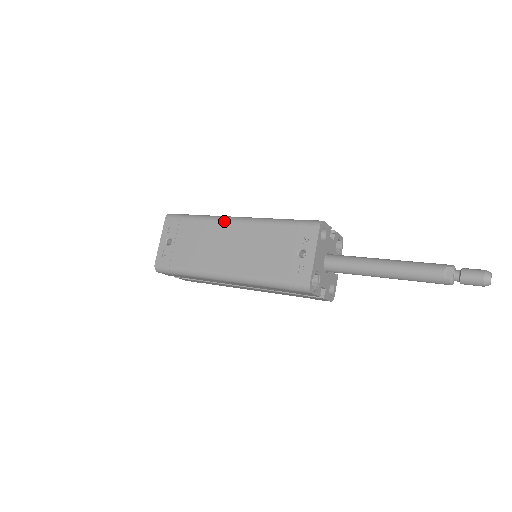
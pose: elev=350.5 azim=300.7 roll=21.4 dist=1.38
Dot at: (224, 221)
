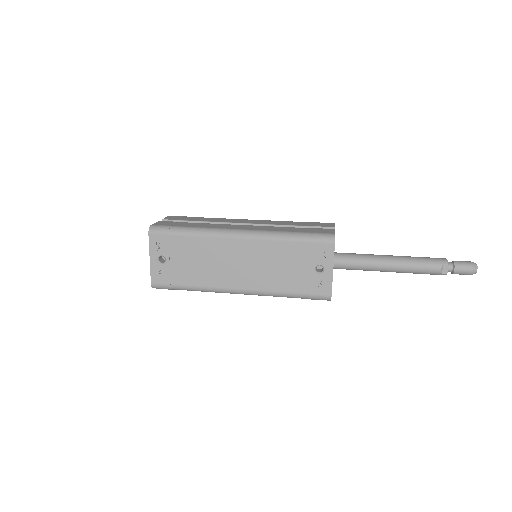
Dot at: (226, 238)
